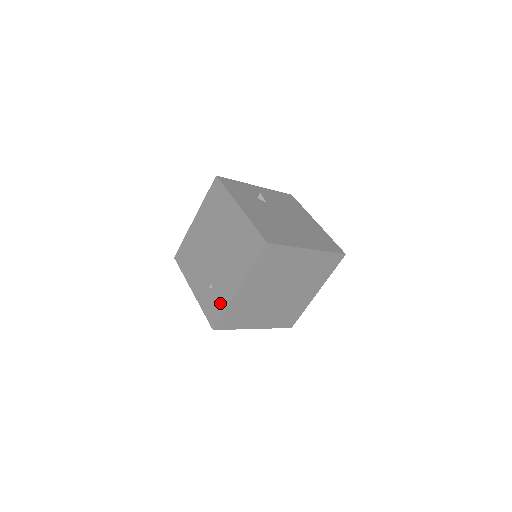
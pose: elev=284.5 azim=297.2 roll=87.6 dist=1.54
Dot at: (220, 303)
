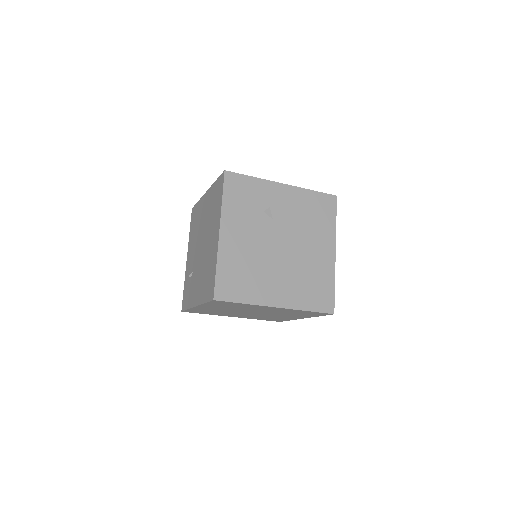
Dot at: (188, 298)
